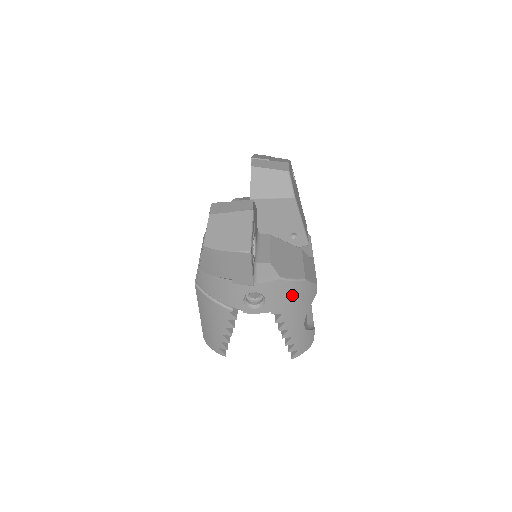
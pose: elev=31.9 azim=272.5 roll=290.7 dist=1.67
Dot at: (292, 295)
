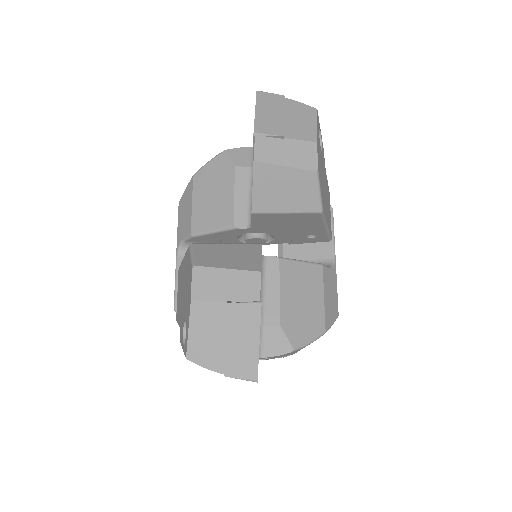
Dot at: occluded
